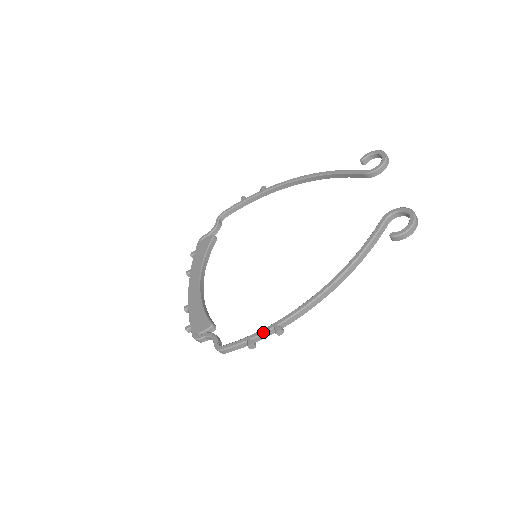
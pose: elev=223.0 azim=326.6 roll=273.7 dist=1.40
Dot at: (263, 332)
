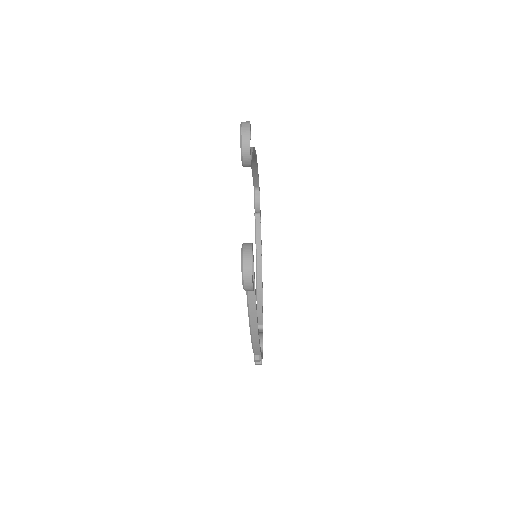
Dot at: occluded
